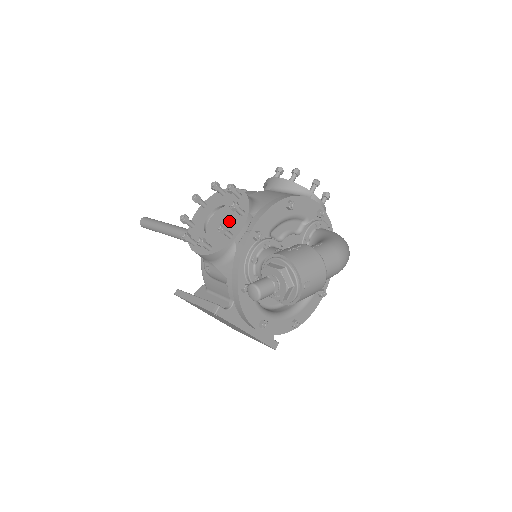
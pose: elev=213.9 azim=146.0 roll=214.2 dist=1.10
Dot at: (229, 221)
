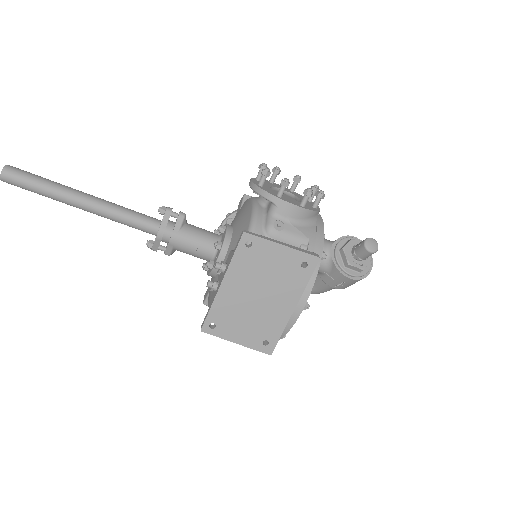
Dot at: (301, 199)
